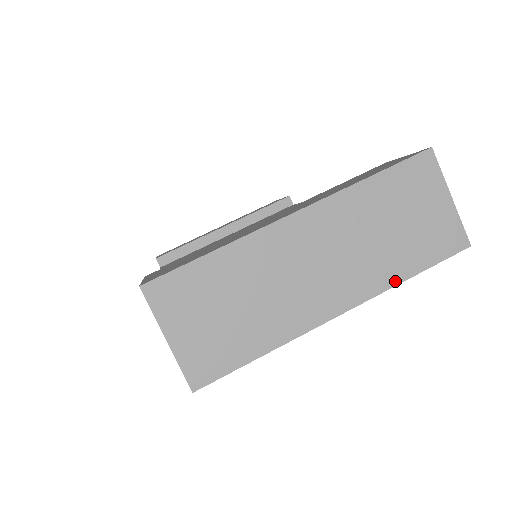
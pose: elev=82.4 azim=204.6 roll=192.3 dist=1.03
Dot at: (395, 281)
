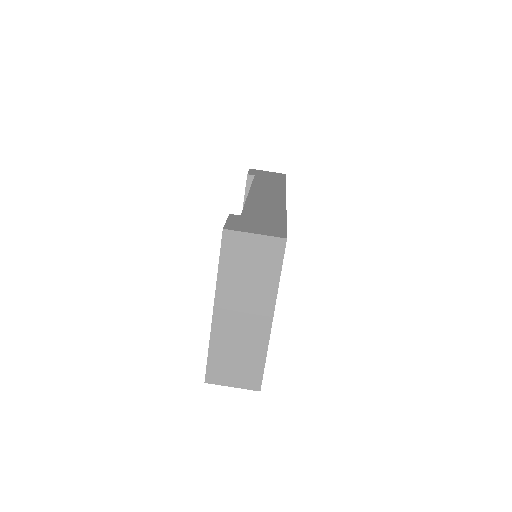
Dot at: (276, 287)
